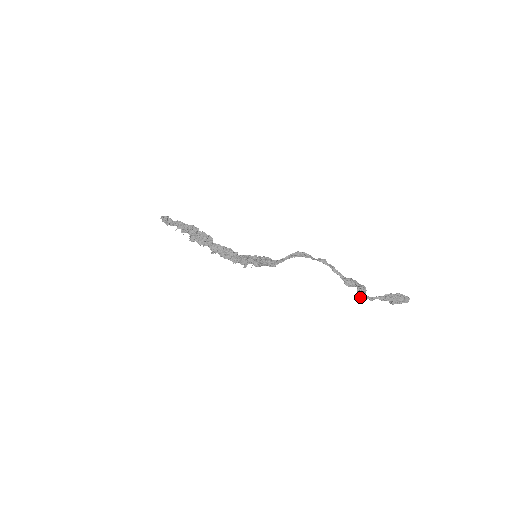
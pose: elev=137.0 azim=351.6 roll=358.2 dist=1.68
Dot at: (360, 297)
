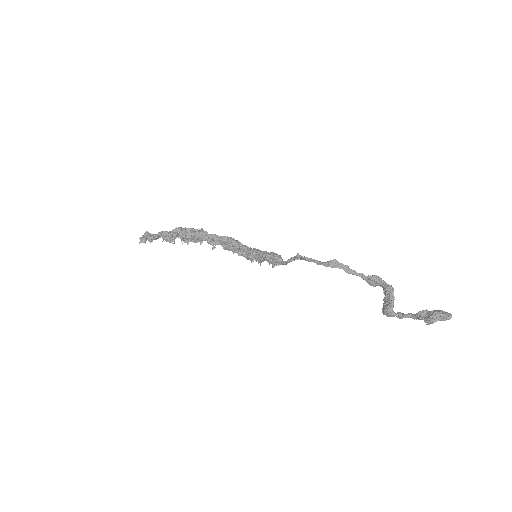
Dot at: (386, 314)
